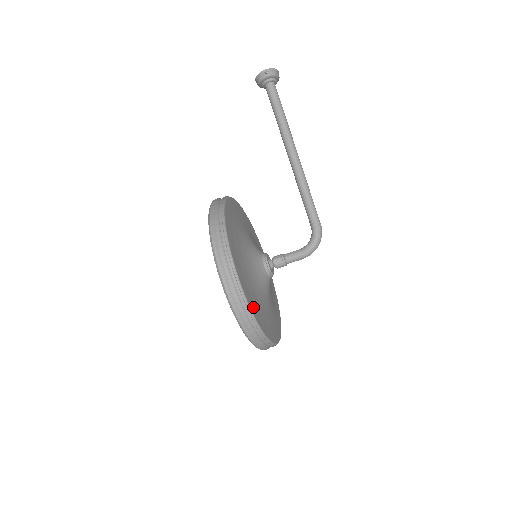
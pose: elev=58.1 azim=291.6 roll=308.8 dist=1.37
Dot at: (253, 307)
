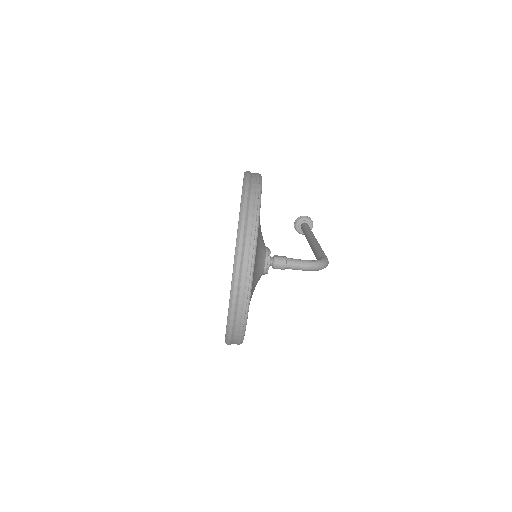
Dot at: occluded
